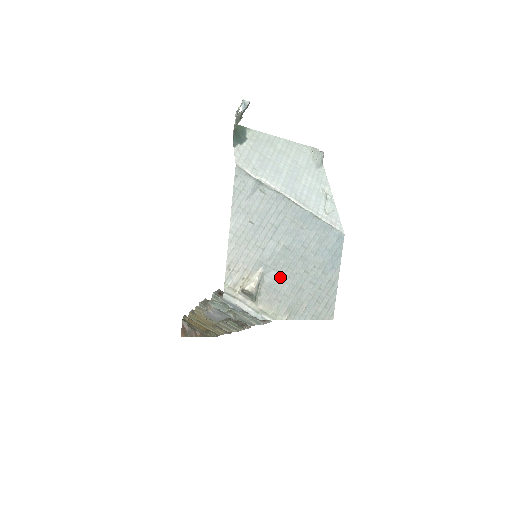
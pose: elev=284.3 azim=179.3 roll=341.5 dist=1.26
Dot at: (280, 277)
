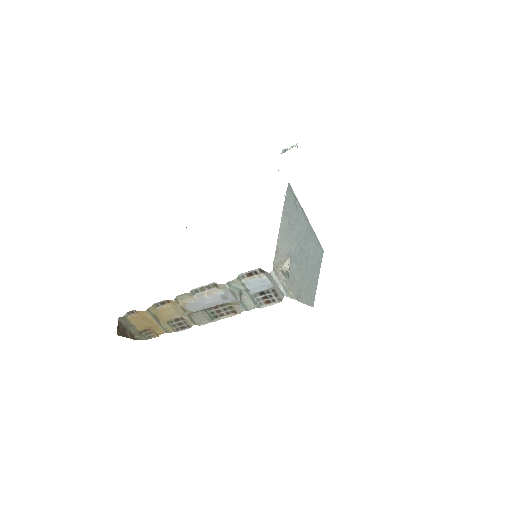
Dot at: (297, 268)
